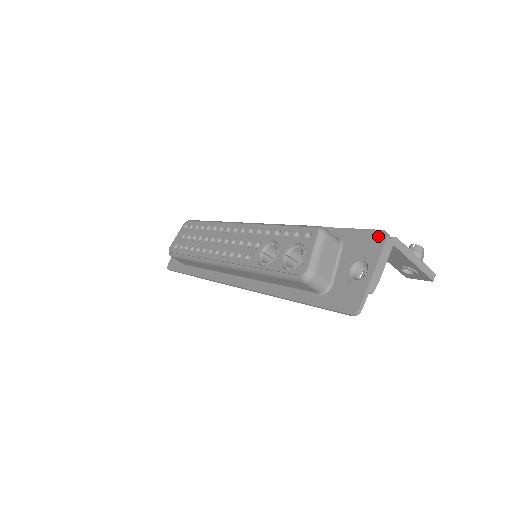
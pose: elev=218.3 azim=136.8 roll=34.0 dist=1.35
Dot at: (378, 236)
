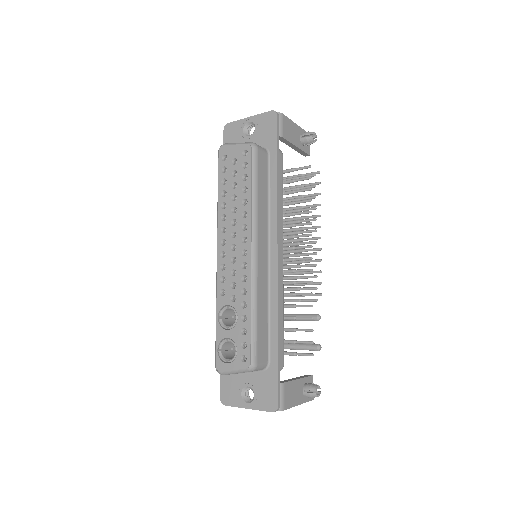
Dot at: (273, 404)
